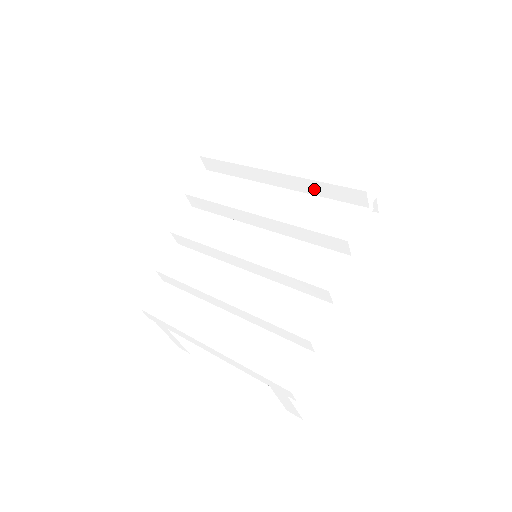
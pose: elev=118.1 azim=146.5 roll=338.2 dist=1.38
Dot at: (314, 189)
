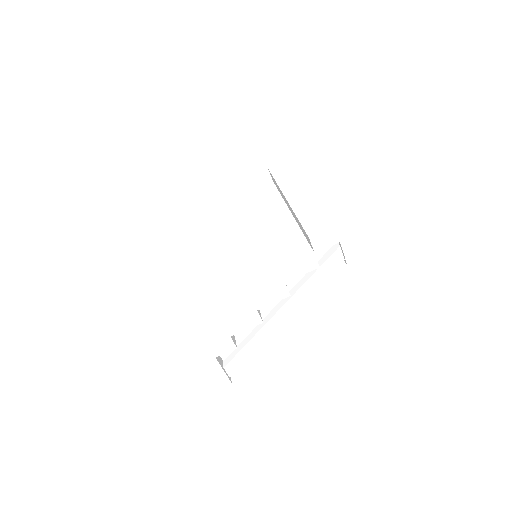
Dot at: (298, 223)
